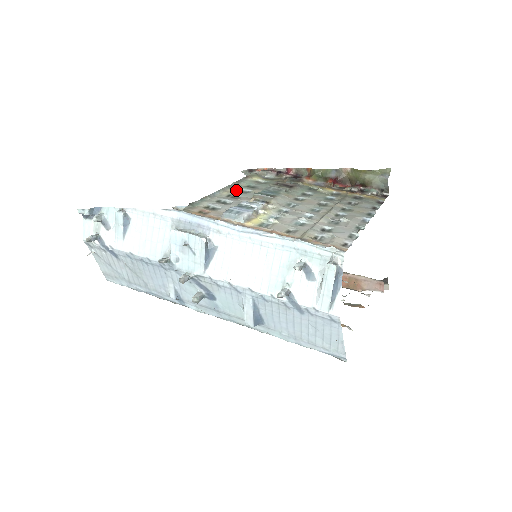
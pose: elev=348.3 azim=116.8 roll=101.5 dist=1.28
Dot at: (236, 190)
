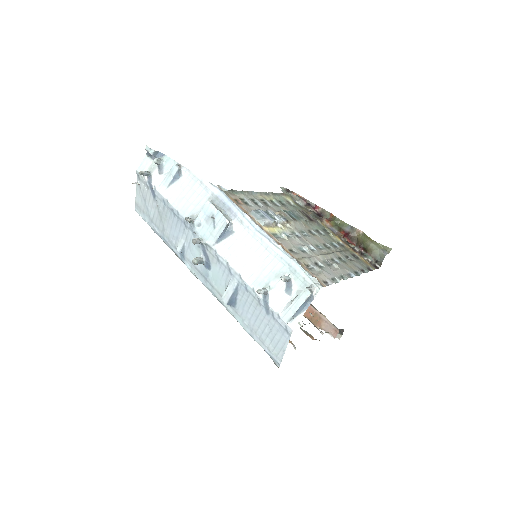
Dot at: (270, 199)
